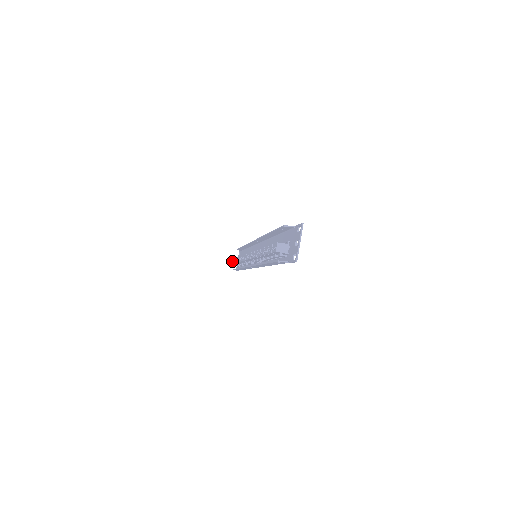
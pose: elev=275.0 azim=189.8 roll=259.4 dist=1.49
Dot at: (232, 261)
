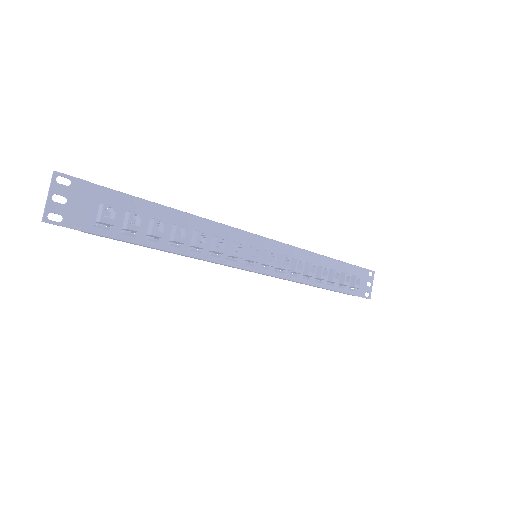
Dot at: occluded
